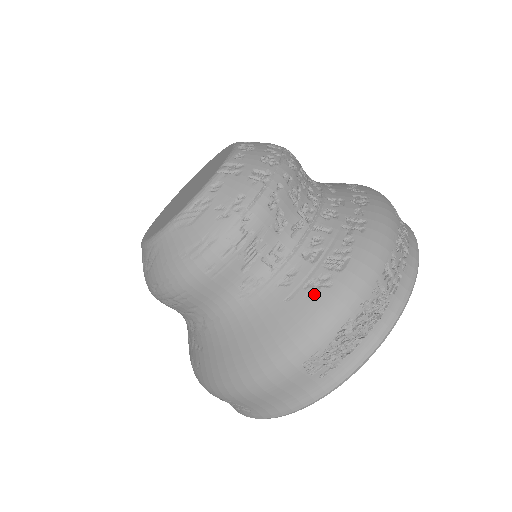
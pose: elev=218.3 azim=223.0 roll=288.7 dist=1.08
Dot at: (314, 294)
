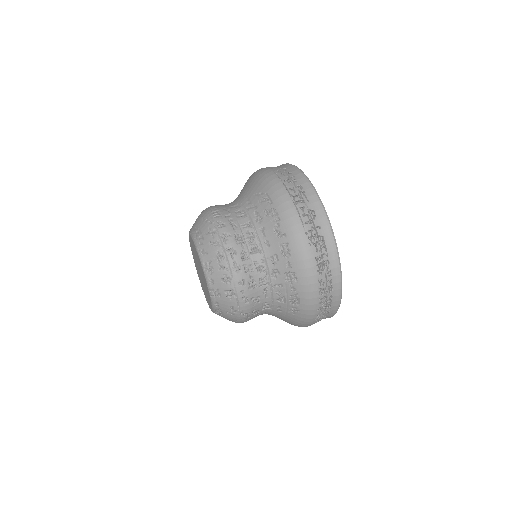
Dot at: (295, 314)
